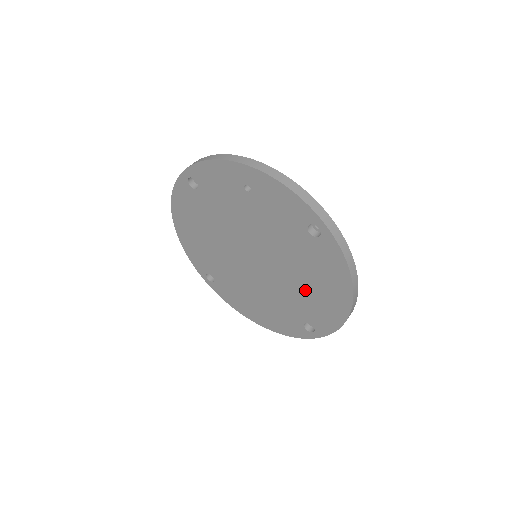
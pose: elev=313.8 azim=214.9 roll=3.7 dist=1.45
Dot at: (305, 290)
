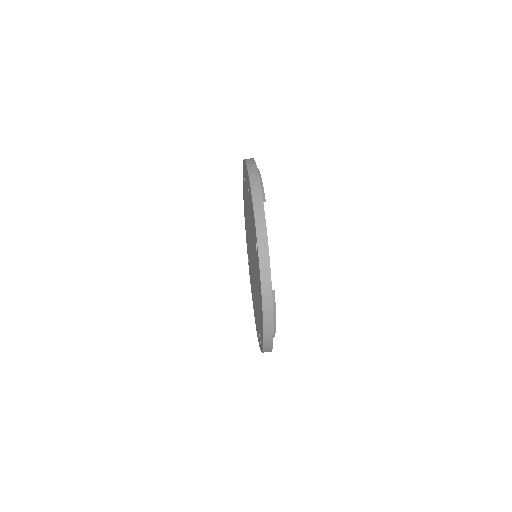
Dot at: occluded
